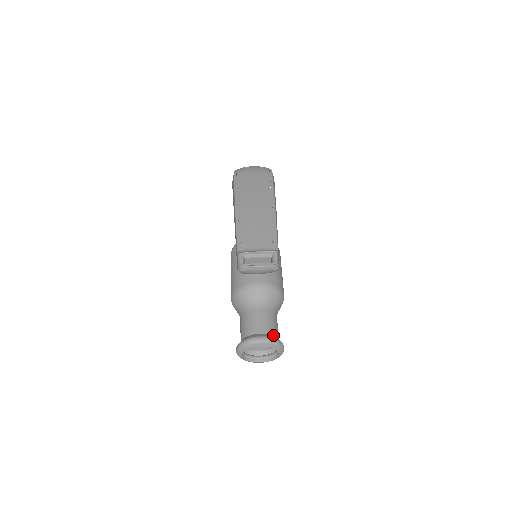
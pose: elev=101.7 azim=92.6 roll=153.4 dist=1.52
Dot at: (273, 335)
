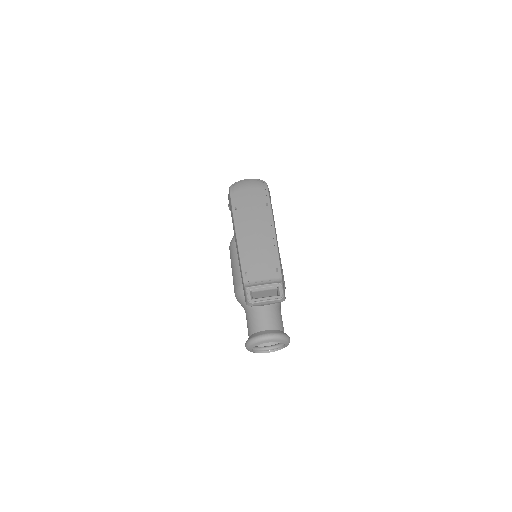
Dot at: (279, 330)
